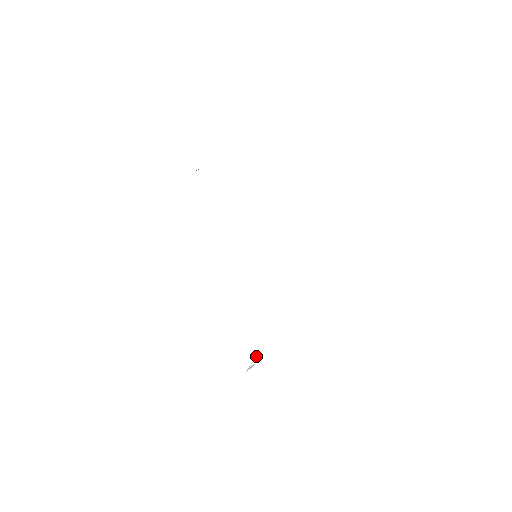
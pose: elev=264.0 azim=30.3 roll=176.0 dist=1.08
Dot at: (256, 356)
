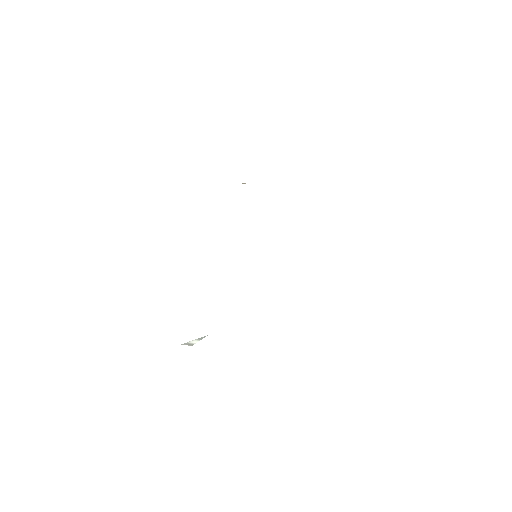
Dot at: (201, 337)
